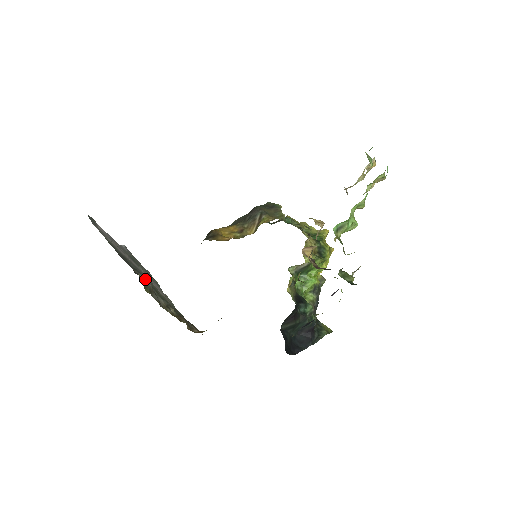
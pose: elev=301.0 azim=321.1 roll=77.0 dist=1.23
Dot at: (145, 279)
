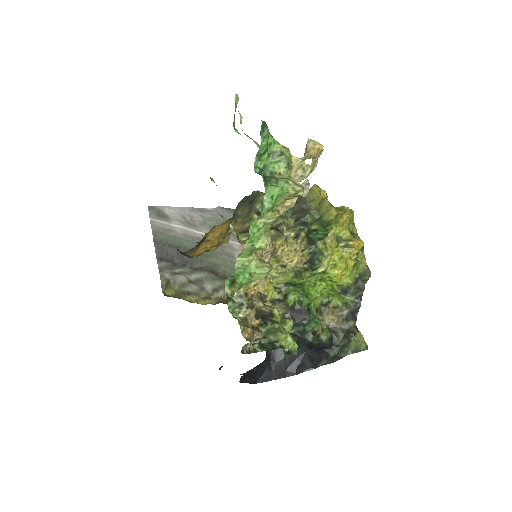
Dot at: (173, 277)
